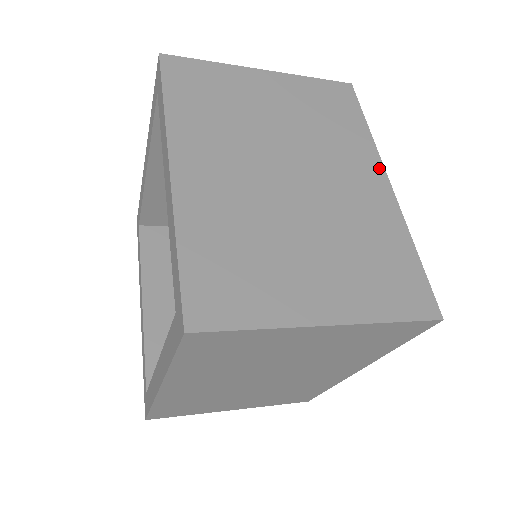
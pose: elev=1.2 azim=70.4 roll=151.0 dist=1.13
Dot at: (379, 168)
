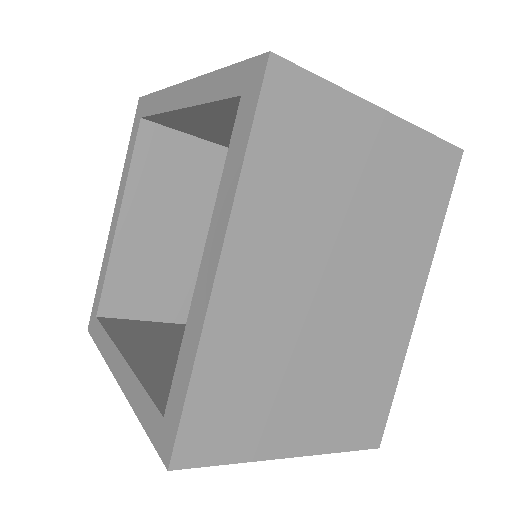
Dot at: occluded
